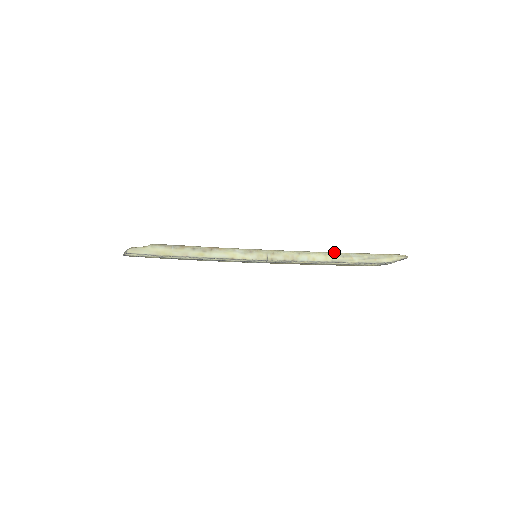
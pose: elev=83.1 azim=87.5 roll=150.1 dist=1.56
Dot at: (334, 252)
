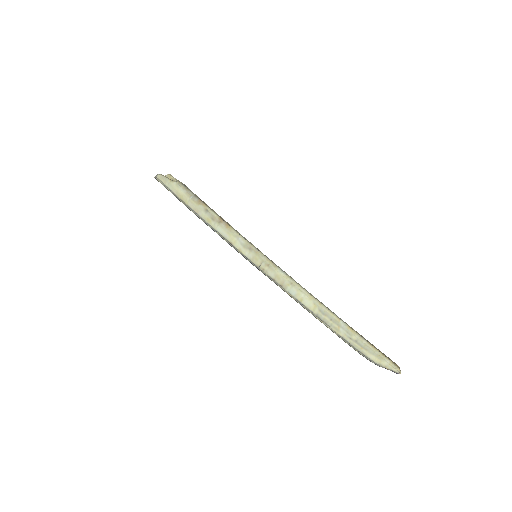
Dot at: (327, 308)
